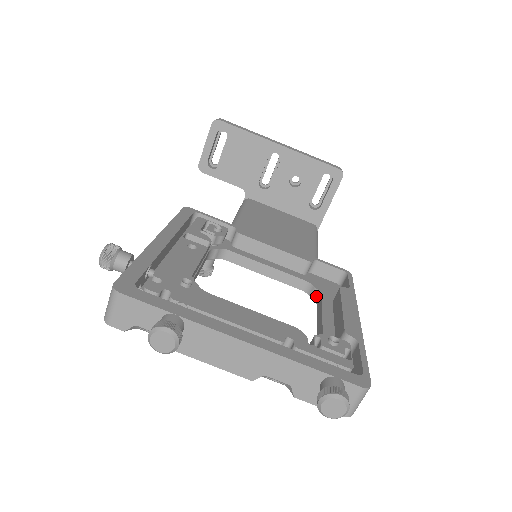
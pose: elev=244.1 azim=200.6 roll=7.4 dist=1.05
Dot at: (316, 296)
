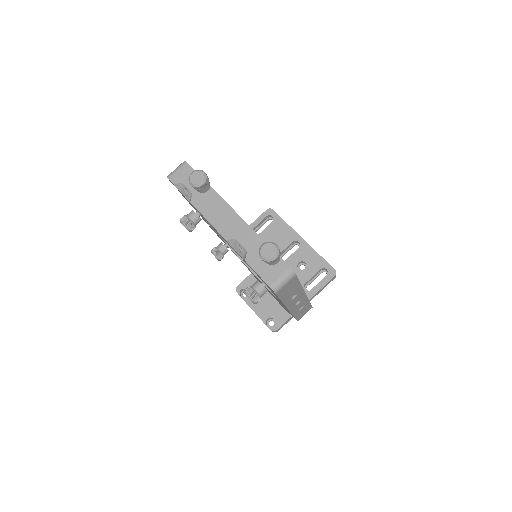
Dot at: occluded
